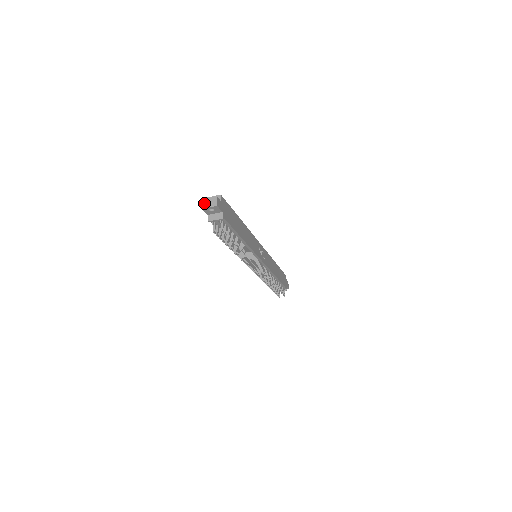
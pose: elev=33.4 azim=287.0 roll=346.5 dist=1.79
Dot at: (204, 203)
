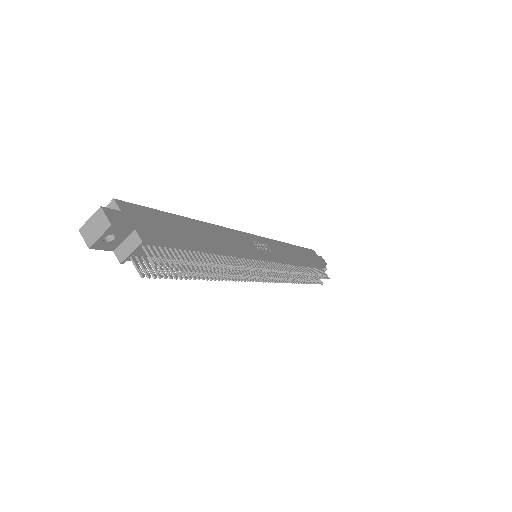
Dot at: (86, 235)
